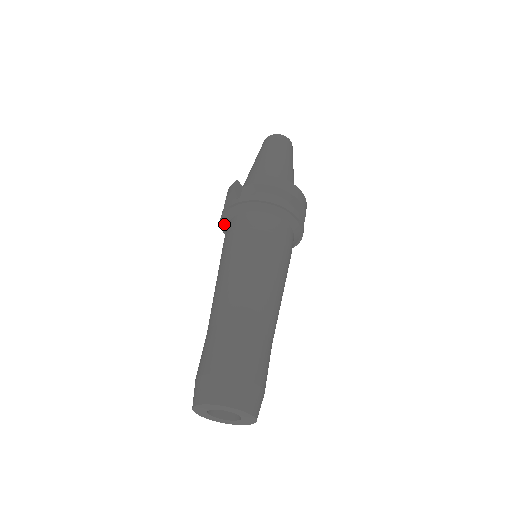
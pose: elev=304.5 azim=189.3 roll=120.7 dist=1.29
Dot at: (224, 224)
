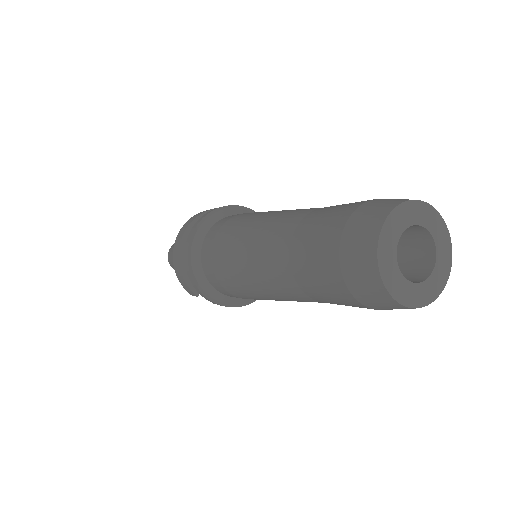
Dot at: (214, 217)
